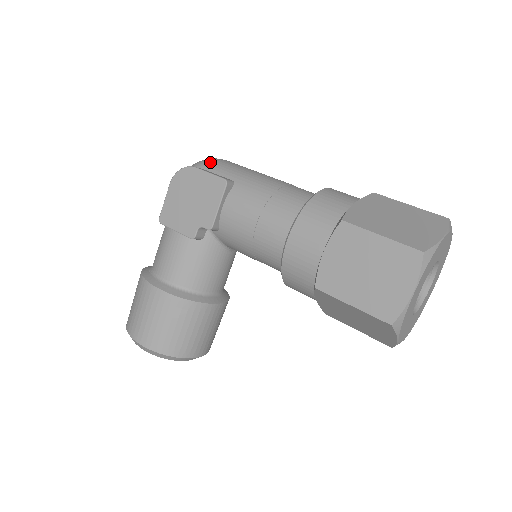
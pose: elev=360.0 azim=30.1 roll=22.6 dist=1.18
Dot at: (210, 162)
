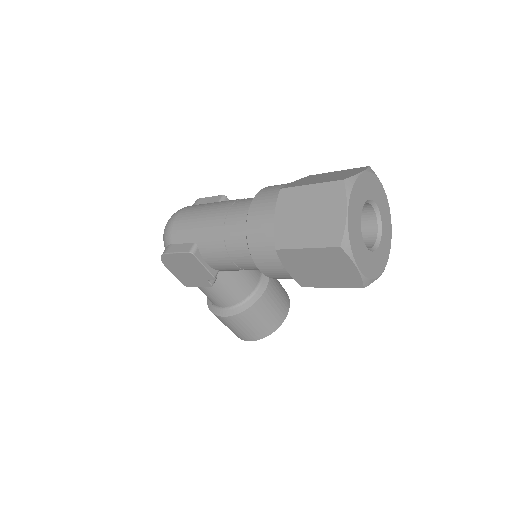
Dot at: (170, 234)
